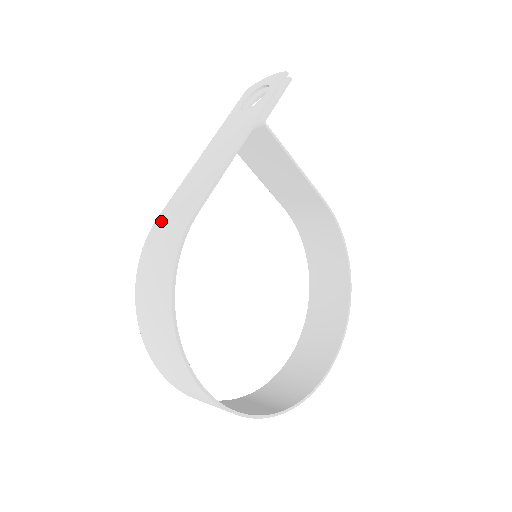
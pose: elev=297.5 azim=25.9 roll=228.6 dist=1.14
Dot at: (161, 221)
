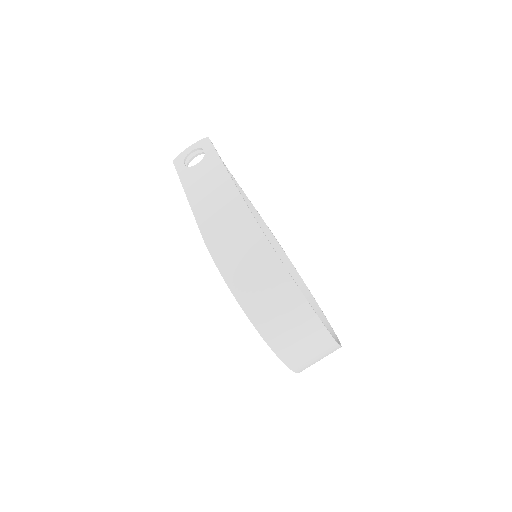
Dot at: (212, 232)
